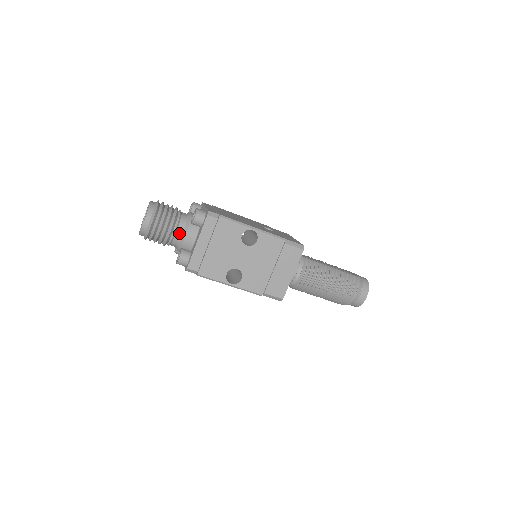
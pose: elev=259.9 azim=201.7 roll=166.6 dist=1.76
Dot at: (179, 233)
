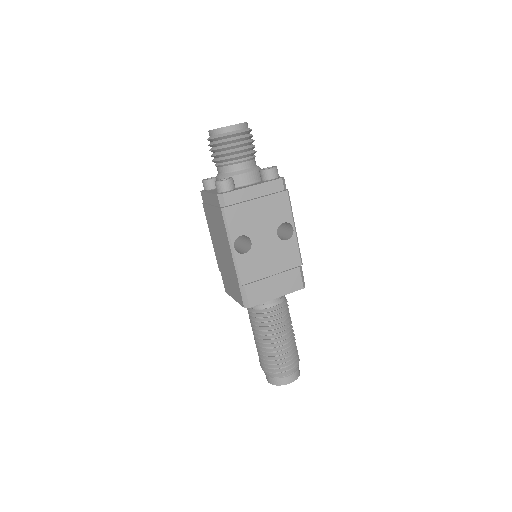
Dot at: (243, 166)
